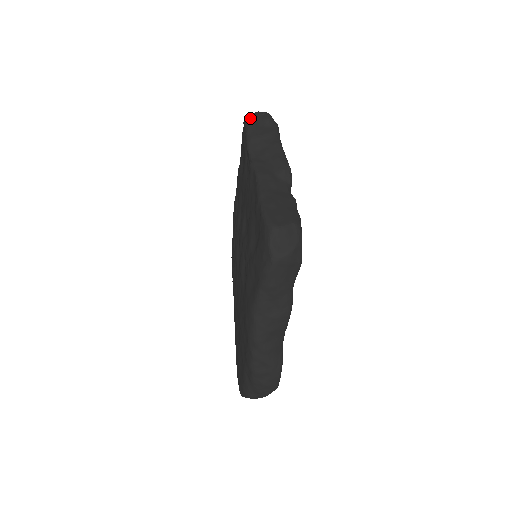
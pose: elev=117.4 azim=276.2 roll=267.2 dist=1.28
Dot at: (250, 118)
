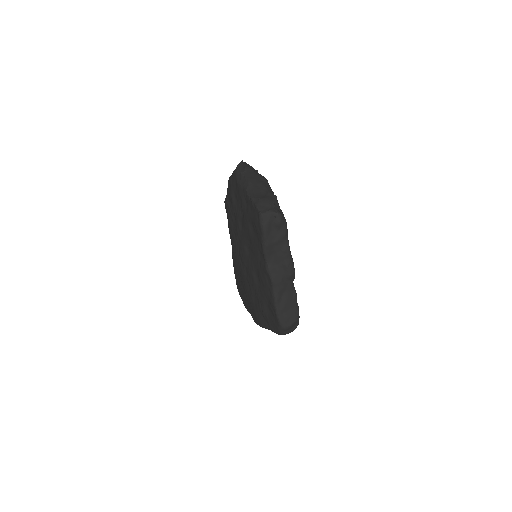
Dot at: (265, 224)
